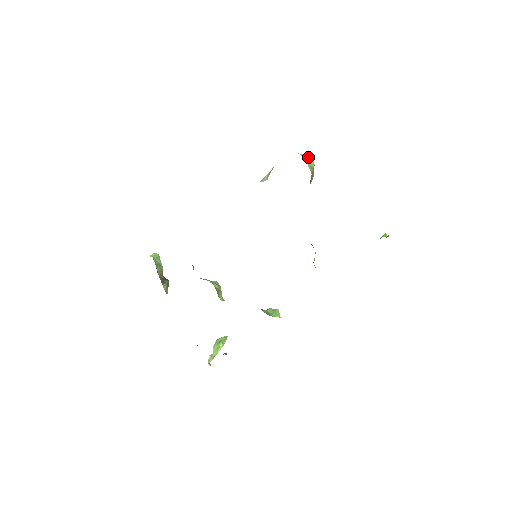
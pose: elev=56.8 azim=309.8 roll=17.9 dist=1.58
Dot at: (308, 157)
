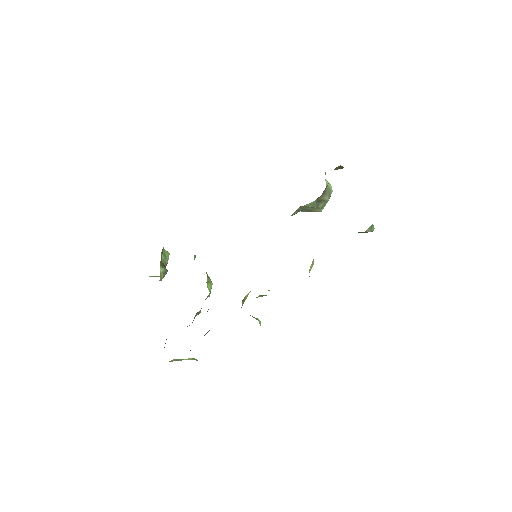
Dot at: (328, 182)
